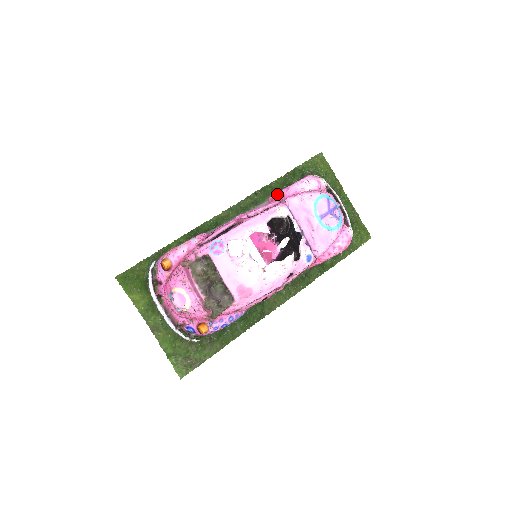
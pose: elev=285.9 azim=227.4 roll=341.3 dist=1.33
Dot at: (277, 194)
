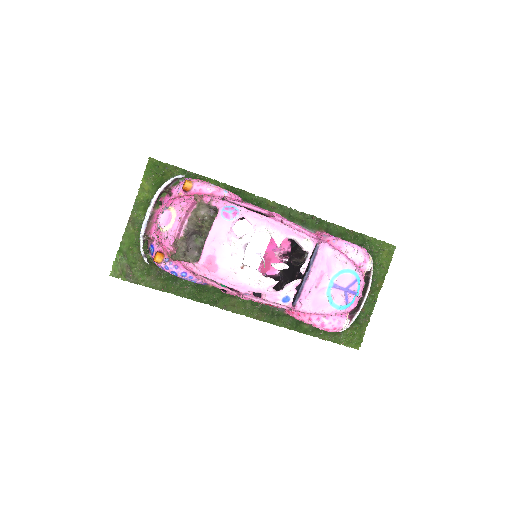
Dot at: (325, 234)
